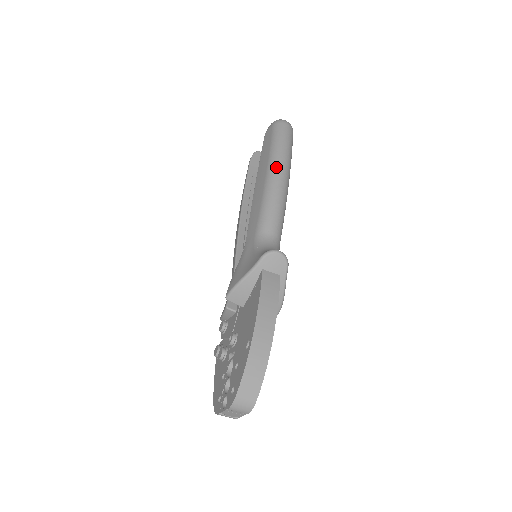
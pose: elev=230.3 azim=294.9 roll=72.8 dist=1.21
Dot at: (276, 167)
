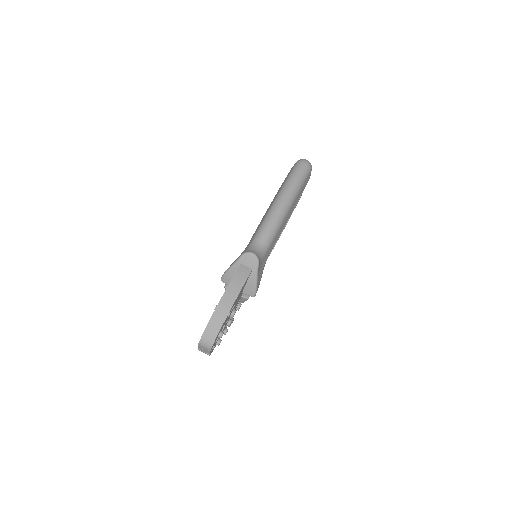
Dot at: (281, 195)
